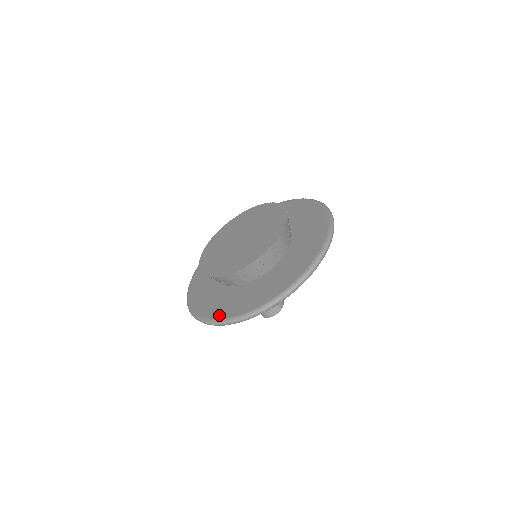
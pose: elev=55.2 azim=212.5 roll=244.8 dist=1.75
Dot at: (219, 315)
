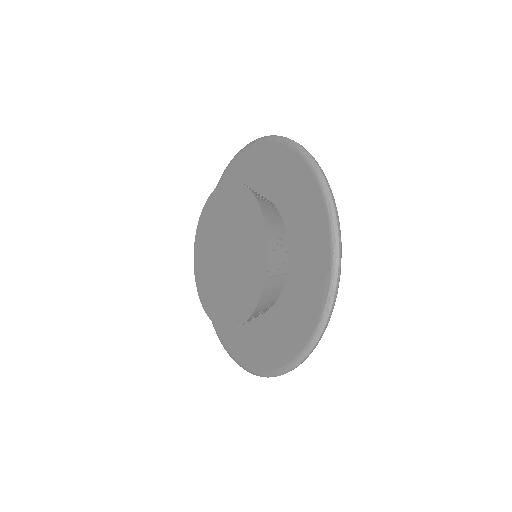
Dot at: (217, 326)
